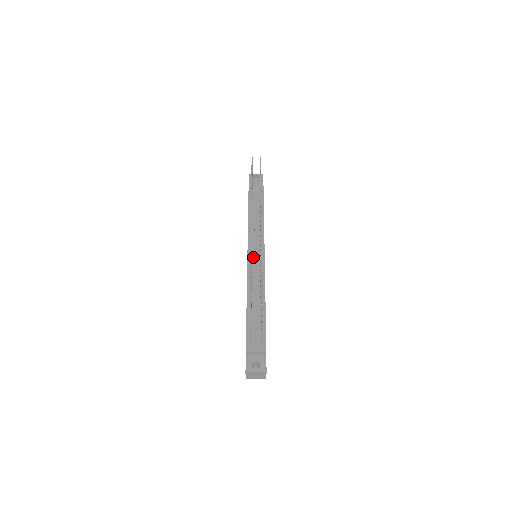
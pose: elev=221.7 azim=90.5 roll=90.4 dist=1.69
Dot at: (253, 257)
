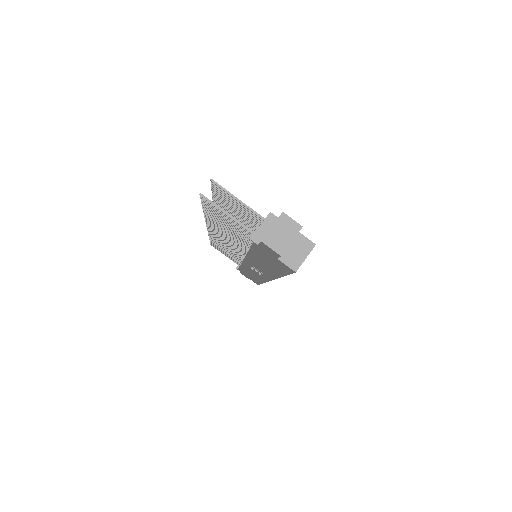
Dot at: occluded
